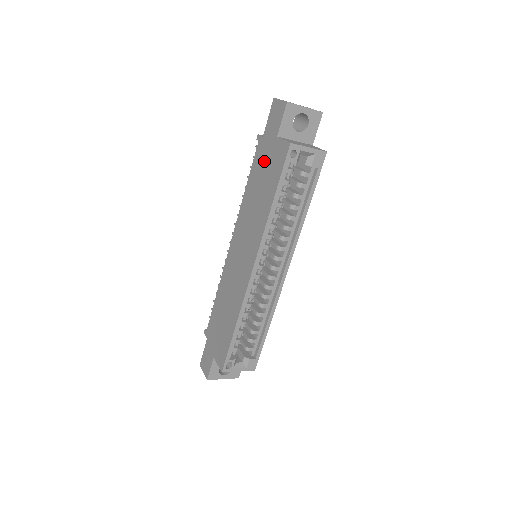
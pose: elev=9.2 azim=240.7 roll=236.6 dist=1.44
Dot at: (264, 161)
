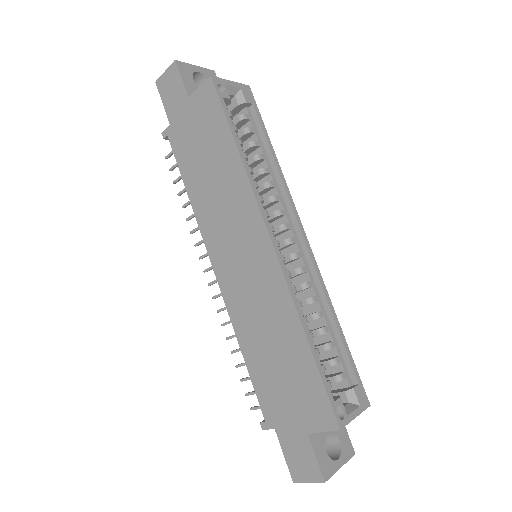
Dot at: (191, 137)
